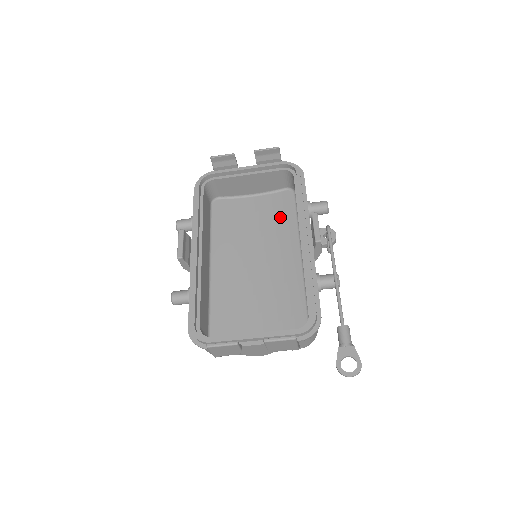
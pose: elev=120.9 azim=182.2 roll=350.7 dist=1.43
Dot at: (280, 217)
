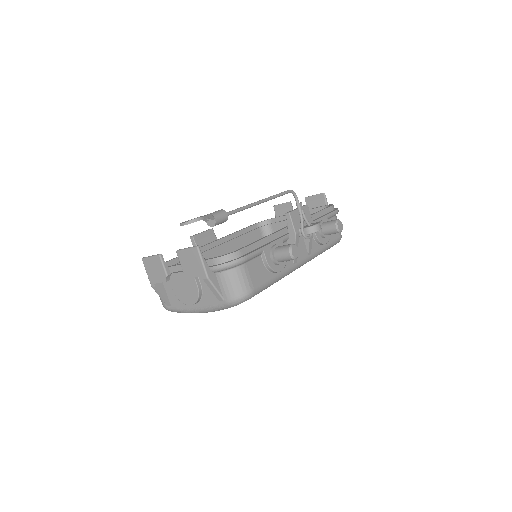
Dot at: occluded
